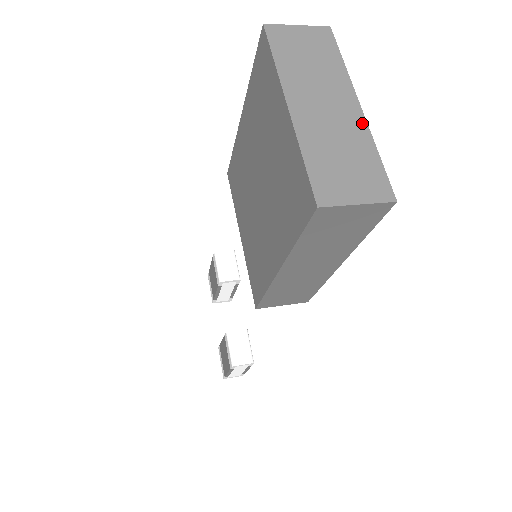
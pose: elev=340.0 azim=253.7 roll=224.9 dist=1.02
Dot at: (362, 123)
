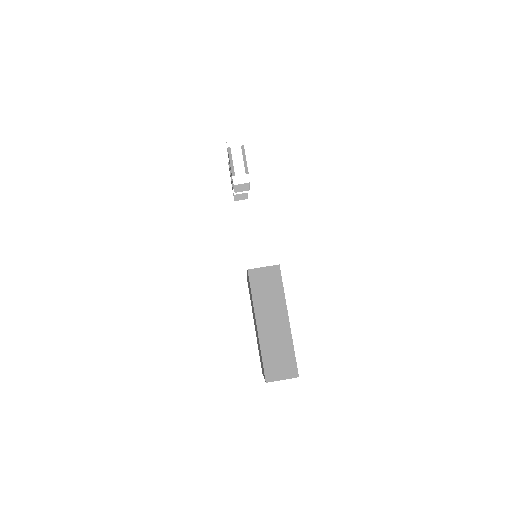
Dot at: occluded
